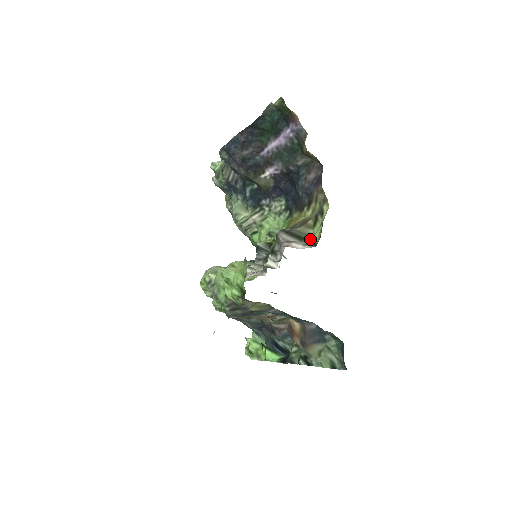
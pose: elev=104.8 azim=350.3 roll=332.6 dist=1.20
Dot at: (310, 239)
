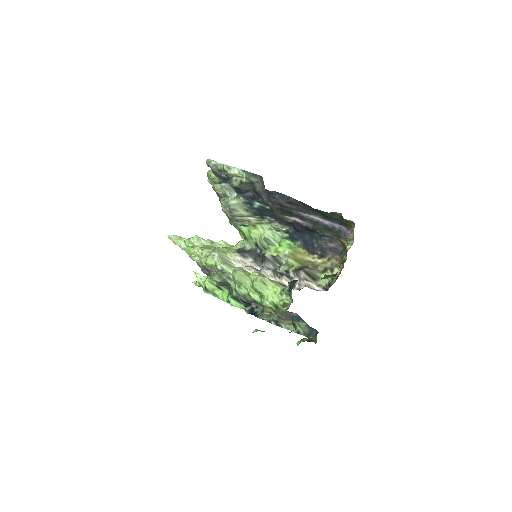
Dot at: (319, 281)
